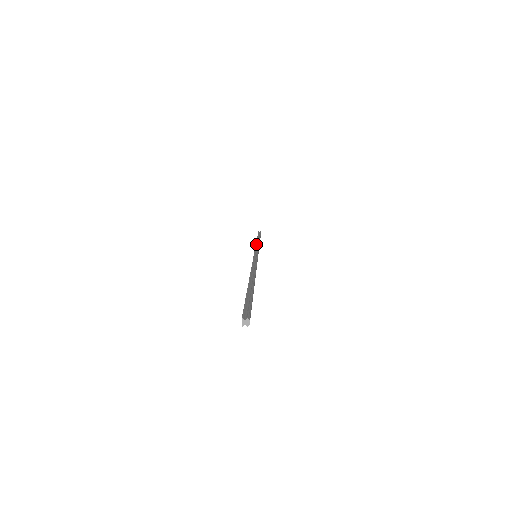
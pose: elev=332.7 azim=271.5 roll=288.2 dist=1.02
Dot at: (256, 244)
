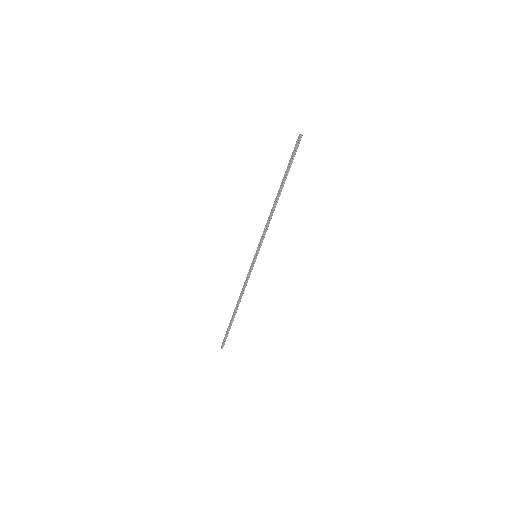
Dot at: (243, 287)
